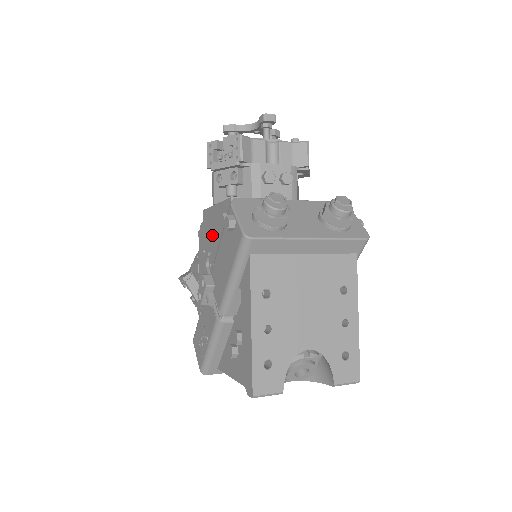
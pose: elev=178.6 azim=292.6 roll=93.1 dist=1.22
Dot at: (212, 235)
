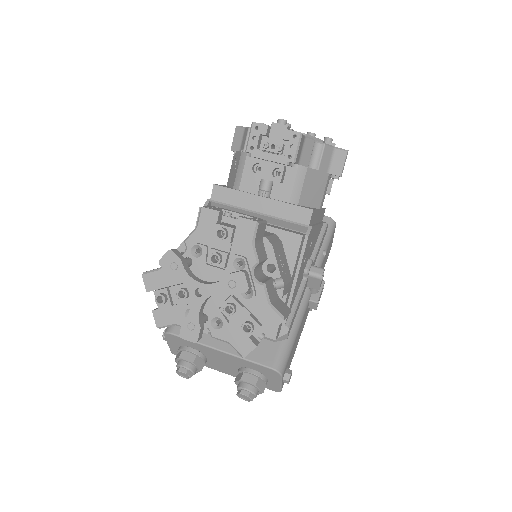
Dot at: occluded
